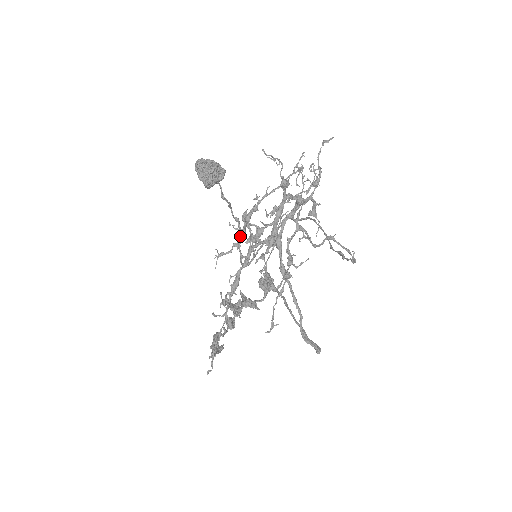
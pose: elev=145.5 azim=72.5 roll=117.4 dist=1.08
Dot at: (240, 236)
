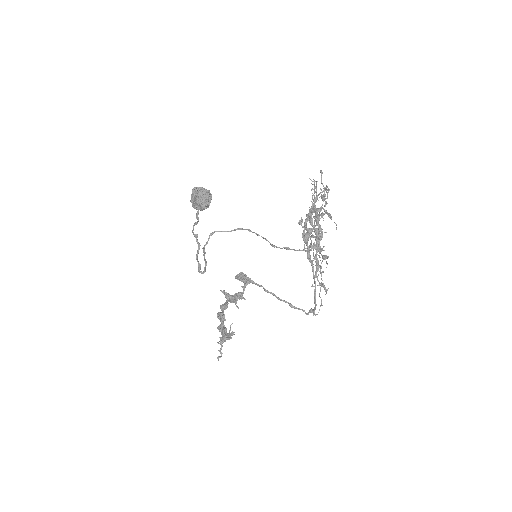
Dot at: (317, 233)
